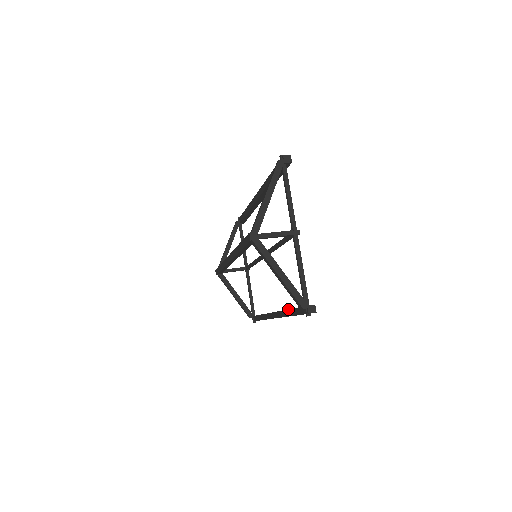
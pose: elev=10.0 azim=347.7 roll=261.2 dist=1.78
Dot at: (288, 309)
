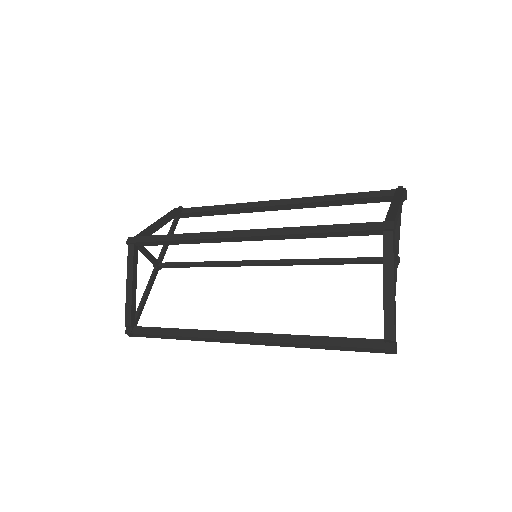
Dot at: occluded
